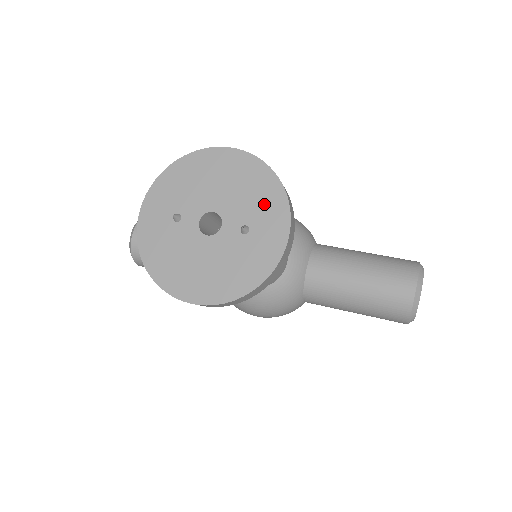
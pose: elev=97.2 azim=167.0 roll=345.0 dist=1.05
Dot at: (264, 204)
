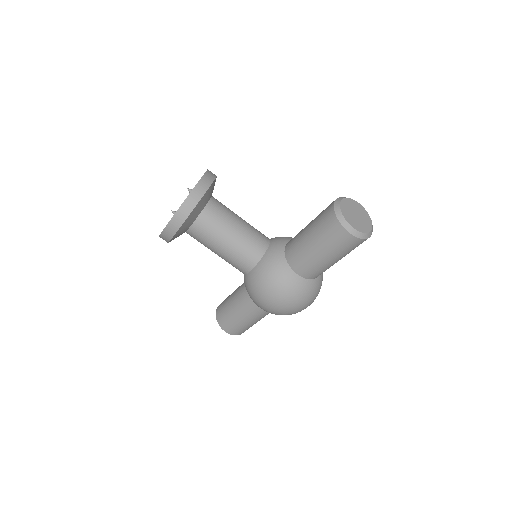
Dot at: occluded
